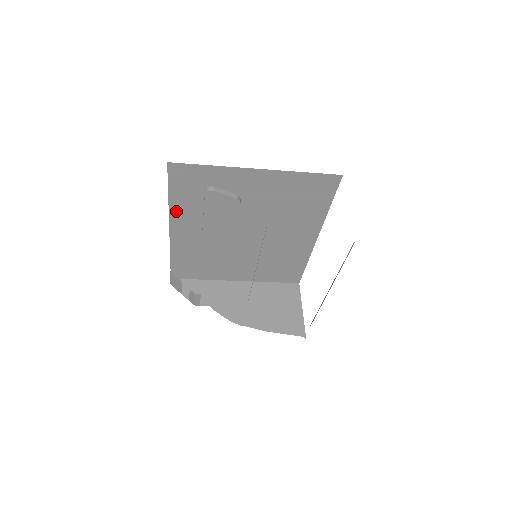
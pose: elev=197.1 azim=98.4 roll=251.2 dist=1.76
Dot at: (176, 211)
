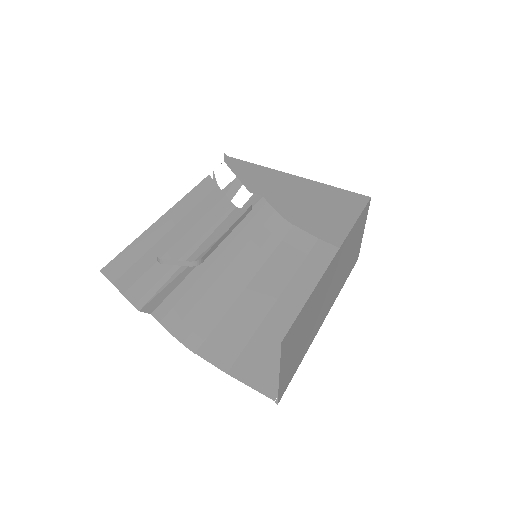
Dot at: occluded
